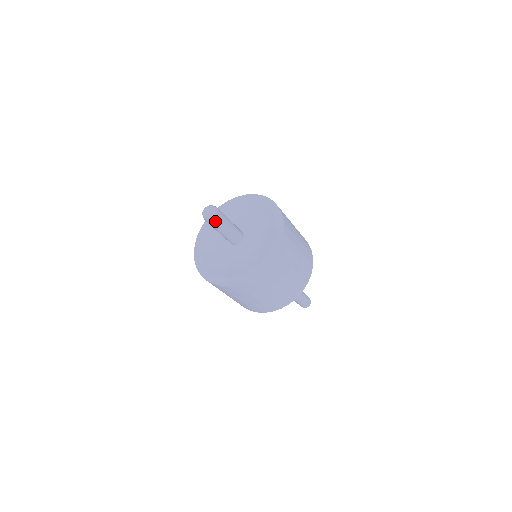
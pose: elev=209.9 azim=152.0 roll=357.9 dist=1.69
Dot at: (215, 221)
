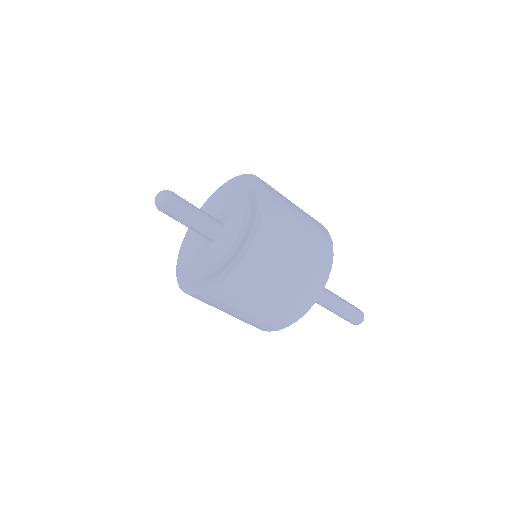
Dot at: (172, 207)
